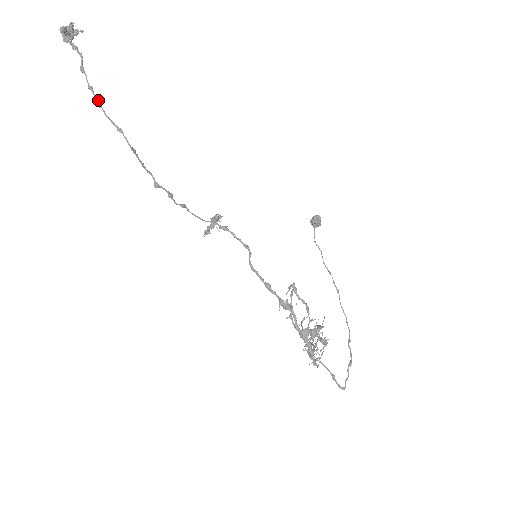
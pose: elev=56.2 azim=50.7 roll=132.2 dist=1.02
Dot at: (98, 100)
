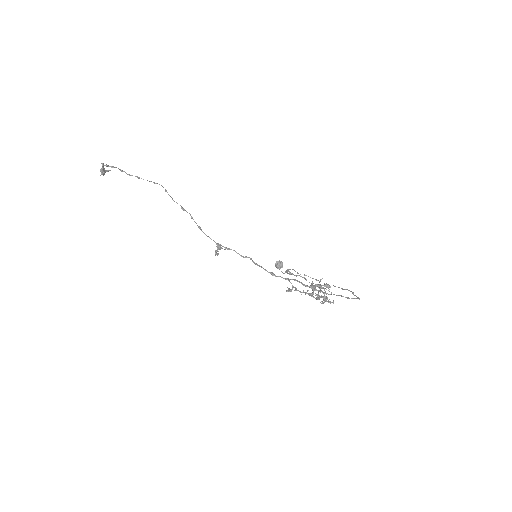
Dot at: (137, 176)
